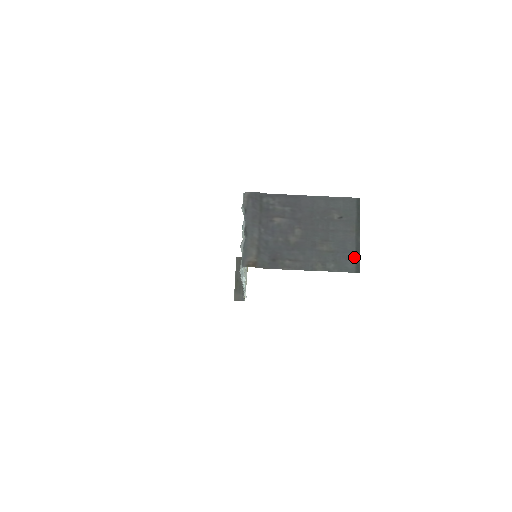
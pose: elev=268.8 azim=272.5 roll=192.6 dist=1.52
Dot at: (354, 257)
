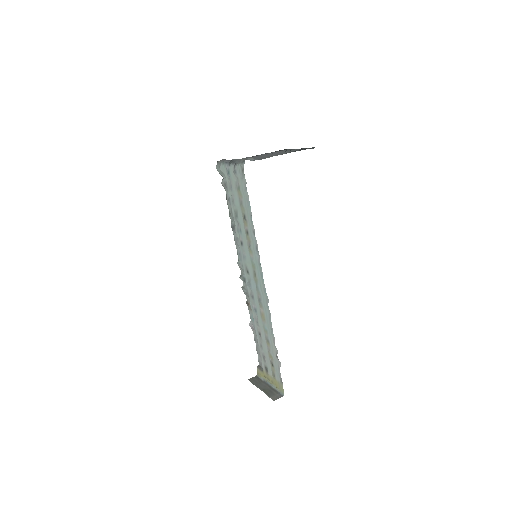
Dot at: occluded
